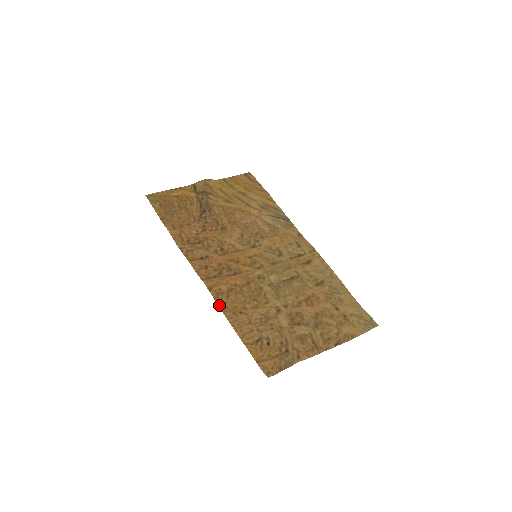
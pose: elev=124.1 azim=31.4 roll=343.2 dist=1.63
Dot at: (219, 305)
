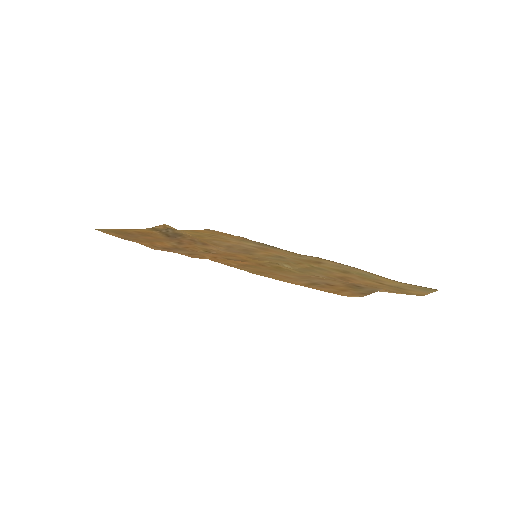
Dot at: (237, 268)
